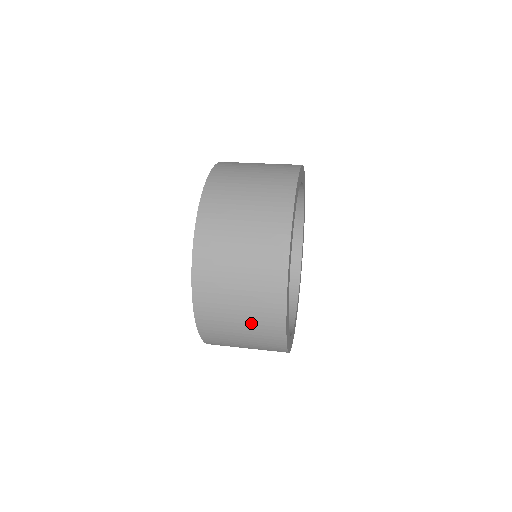
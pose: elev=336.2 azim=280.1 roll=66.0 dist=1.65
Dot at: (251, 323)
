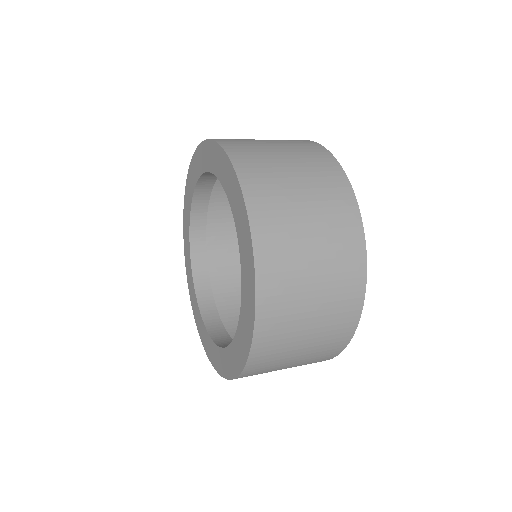
Dot at: (322, 326)
